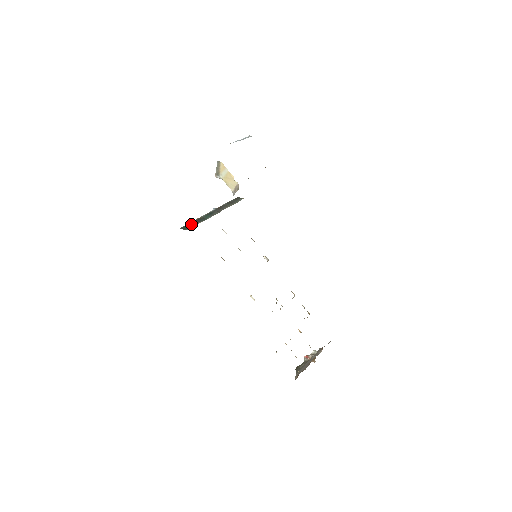
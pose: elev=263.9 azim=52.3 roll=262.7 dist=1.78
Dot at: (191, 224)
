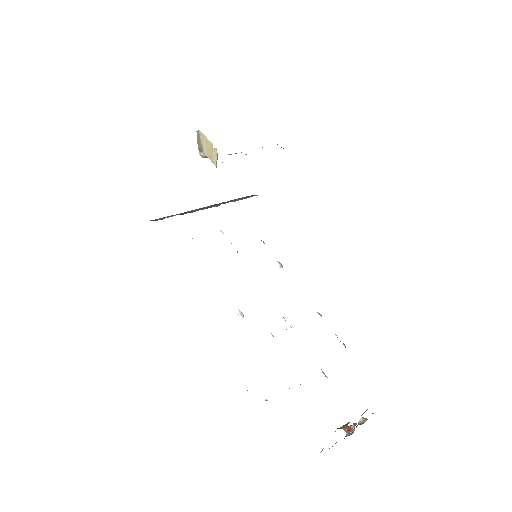
Dot at: (167, 217)
